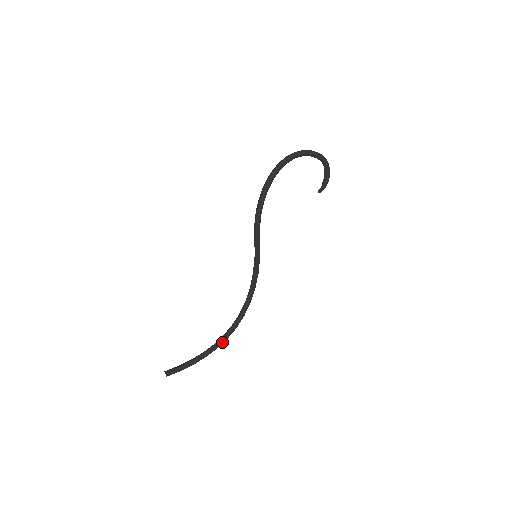
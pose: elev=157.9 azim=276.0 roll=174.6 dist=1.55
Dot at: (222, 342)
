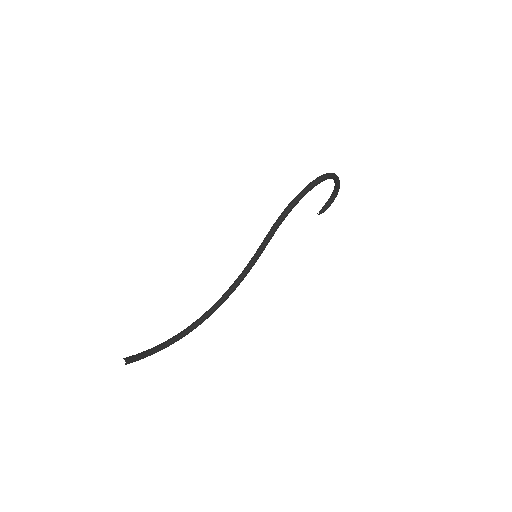
Dot at: (185, 335)
